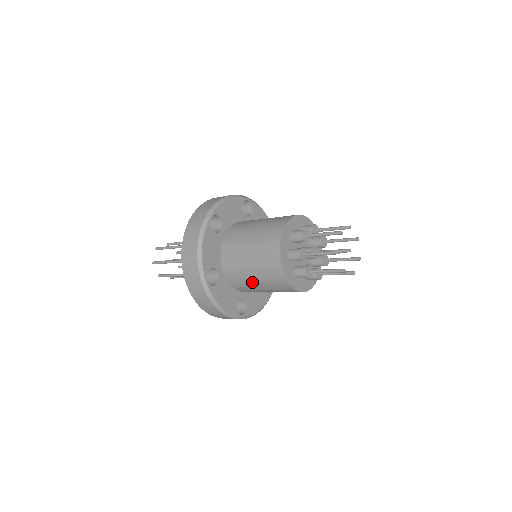
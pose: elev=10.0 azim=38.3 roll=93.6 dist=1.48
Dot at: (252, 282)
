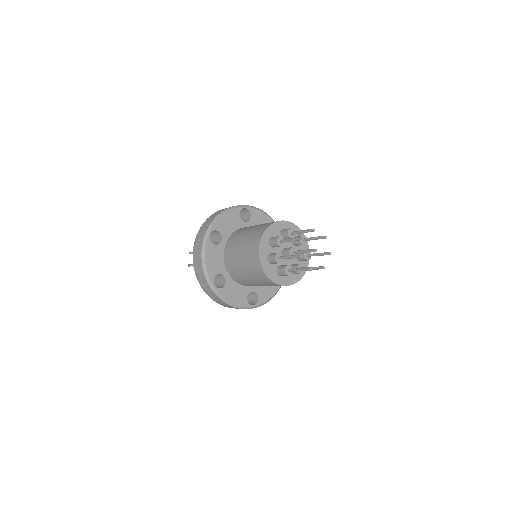
Dot at: (250, 281)
